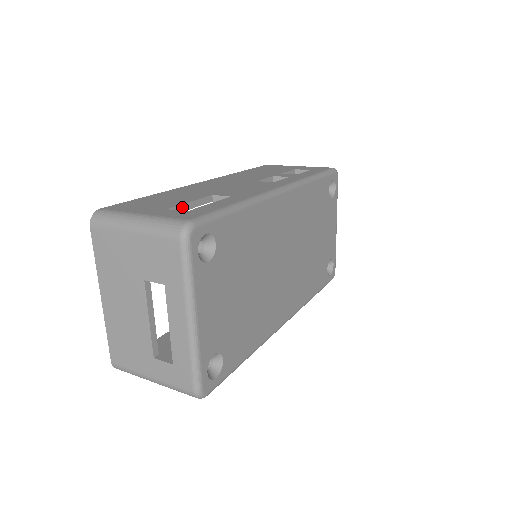
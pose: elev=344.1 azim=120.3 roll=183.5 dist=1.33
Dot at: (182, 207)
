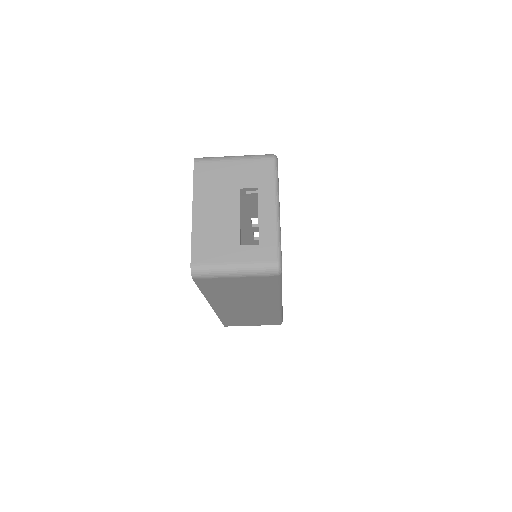
Dot at: occluded
